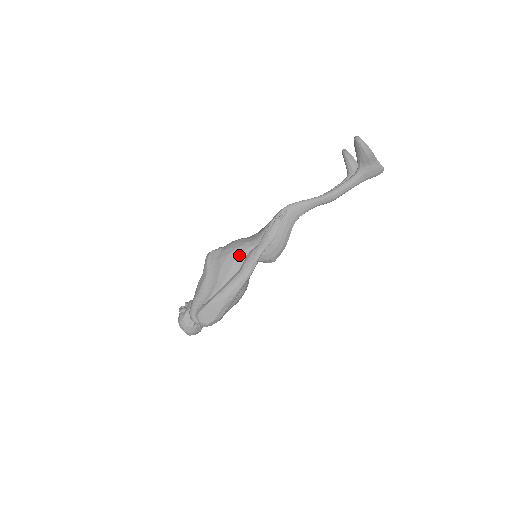
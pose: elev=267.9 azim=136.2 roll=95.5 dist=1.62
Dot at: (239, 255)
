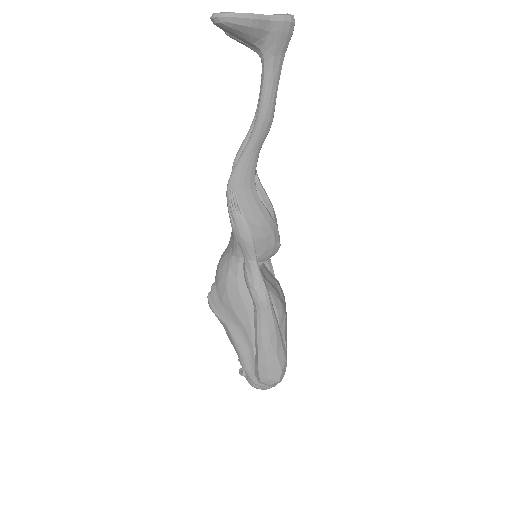
Dot at: (237, 281)
